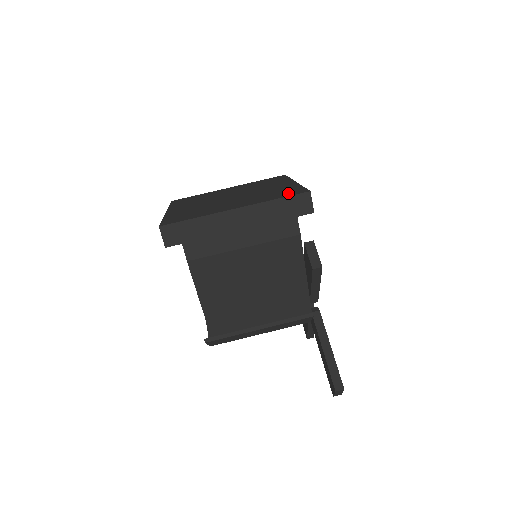
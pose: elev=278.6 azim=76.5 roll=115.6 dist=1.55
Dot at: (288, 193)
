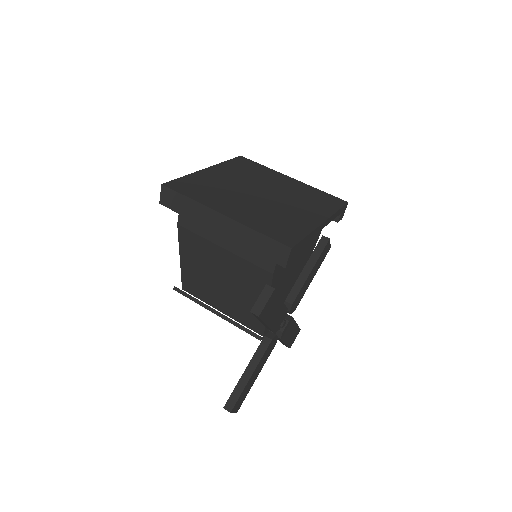
Dot at: (280, 233)
